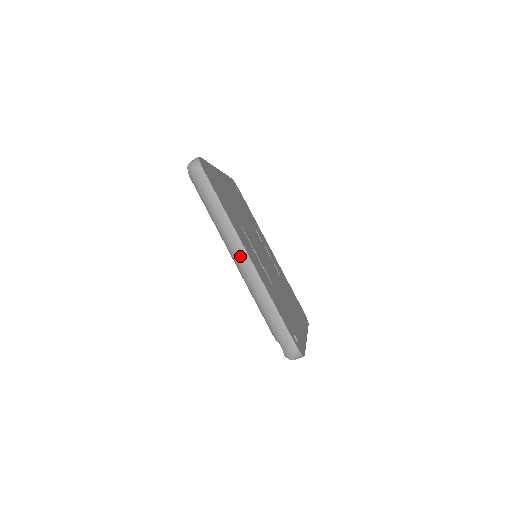
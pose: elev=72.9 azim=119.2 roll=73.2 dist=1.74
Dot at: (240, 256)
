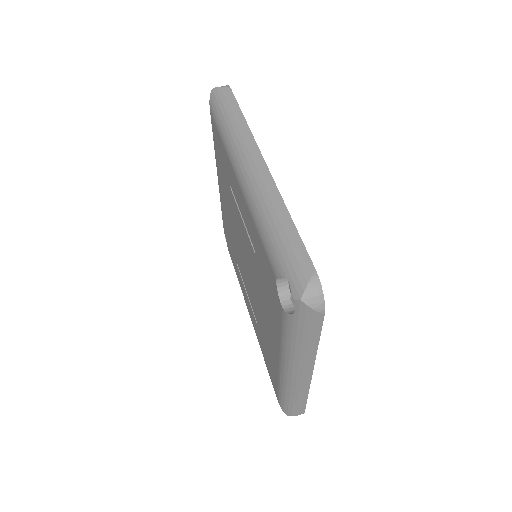
Dot at: (252, 162)
